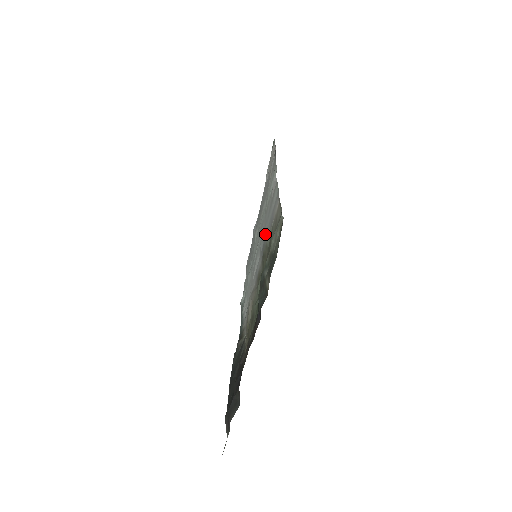
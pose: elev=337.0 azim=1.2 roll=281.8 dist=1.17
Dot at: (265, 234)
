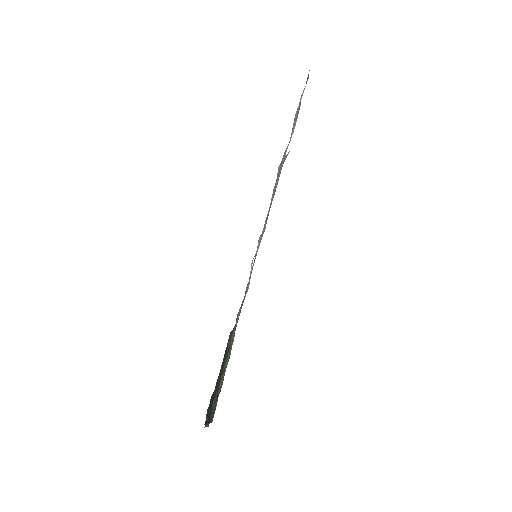
Dot at: occluded
